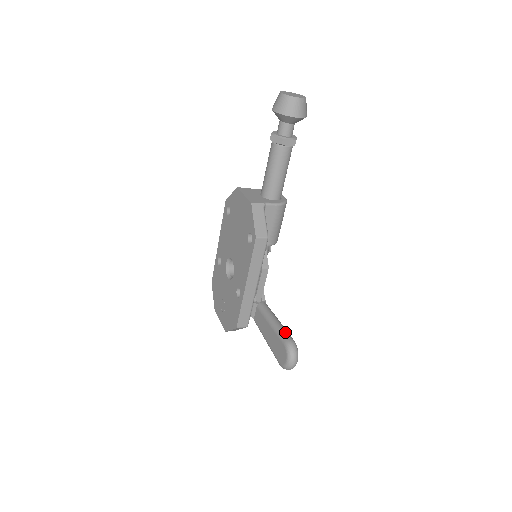
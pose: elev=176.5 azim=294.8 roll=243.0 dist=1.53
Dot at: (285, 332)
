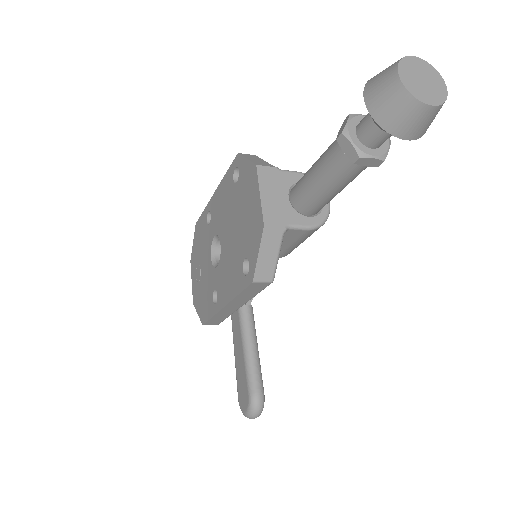
Dot at: (257, 377)
